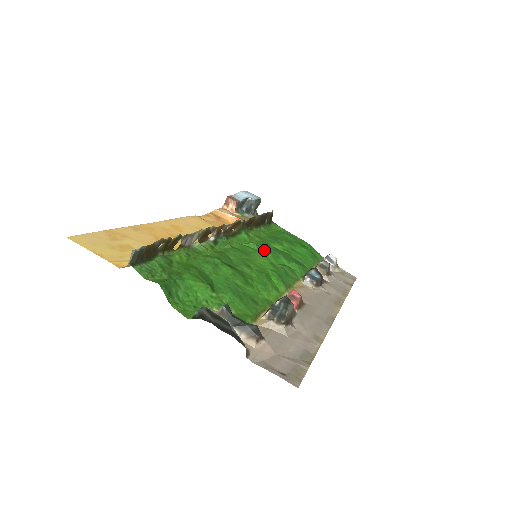
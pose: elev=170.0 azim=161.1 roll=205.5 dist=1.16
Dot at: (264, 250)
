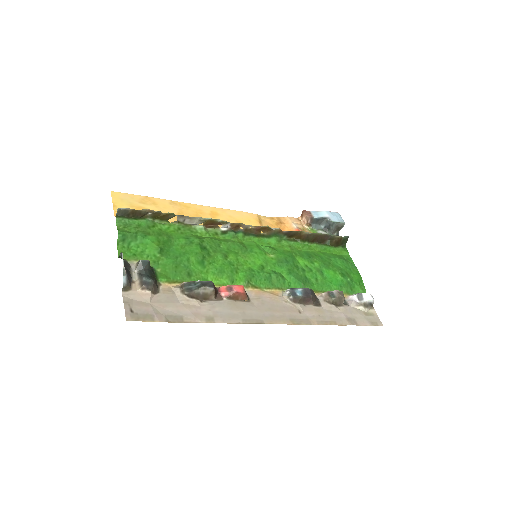
Dot at: (275, 256)
